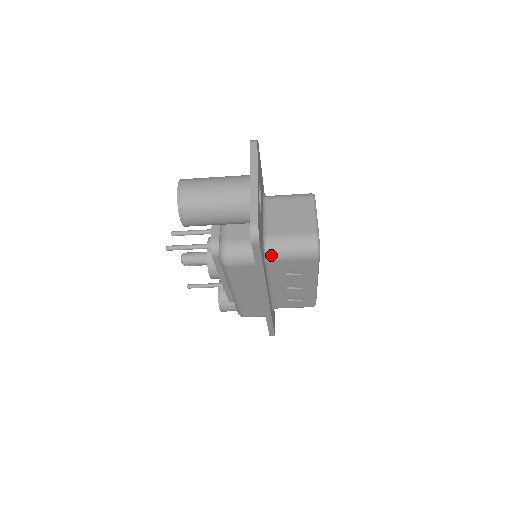
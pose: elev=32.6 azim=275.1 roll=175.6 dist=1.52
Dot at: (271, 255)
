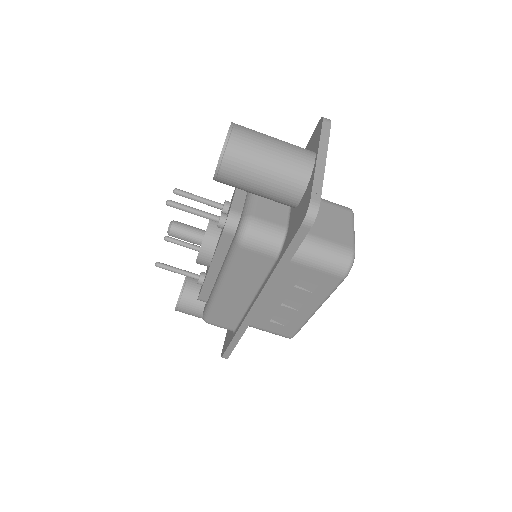
Dot at: (296, 254)
